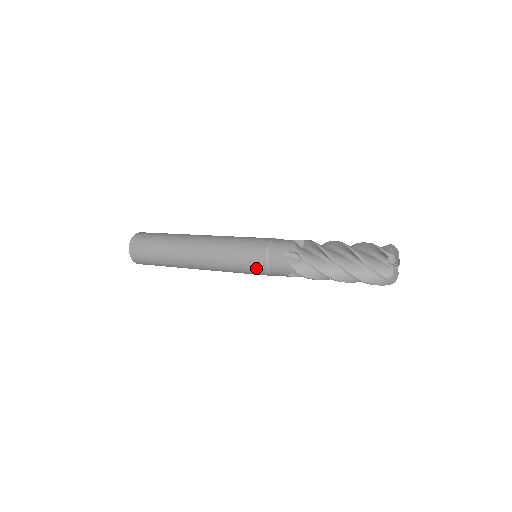
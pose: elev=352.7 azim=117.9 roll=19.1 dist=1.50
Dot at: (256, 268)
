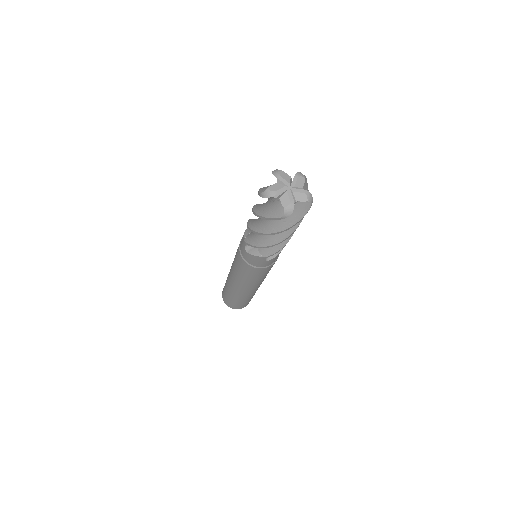
Dot at: (254, 272)
